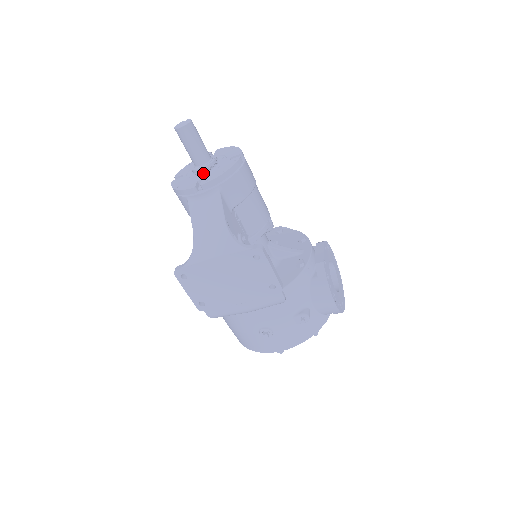
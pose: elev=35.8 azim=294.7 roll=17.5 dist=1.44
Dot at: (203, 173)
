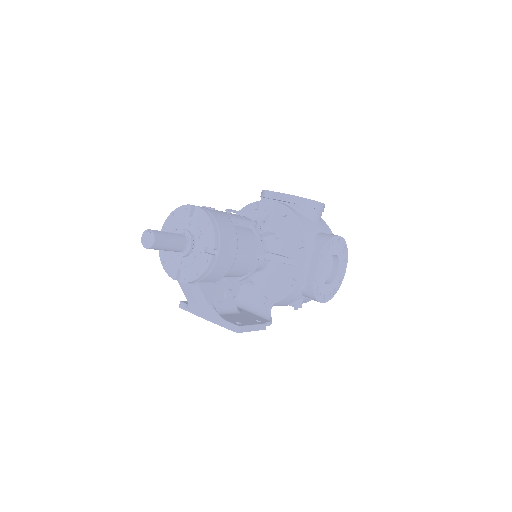
Dot at: occluded
